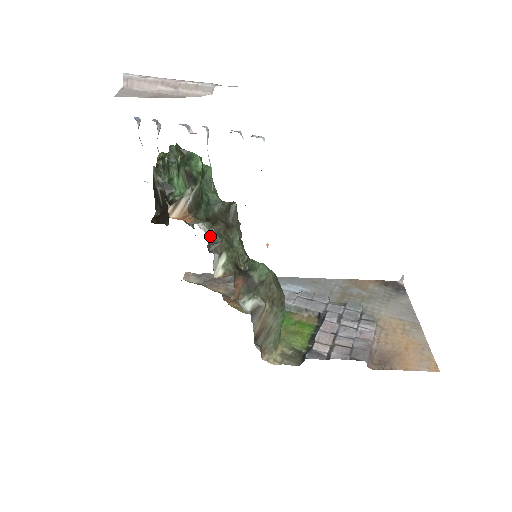
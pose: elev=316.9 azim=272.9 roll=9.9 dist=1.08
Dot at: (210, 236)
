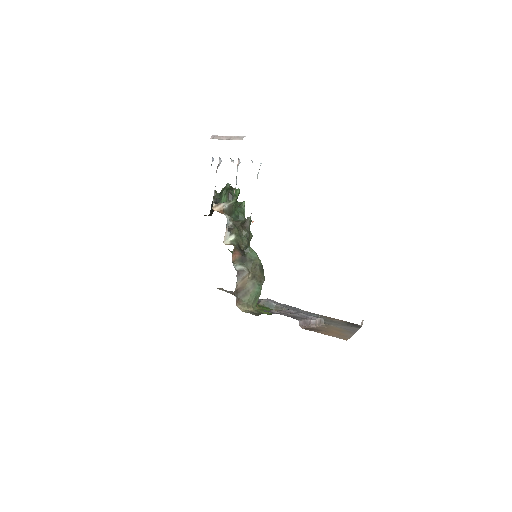
Dot at: (229, 222)
